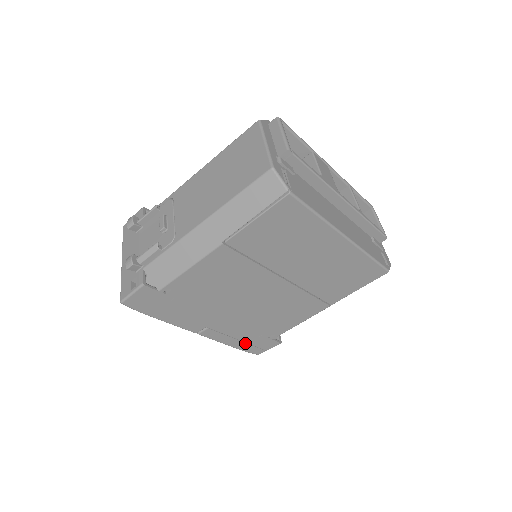
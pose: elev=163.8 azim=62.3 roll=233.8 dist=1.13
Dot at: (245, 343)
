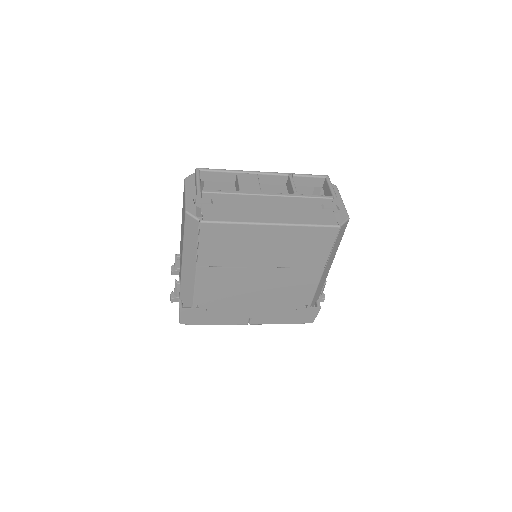
Dot at: (291, 318)
